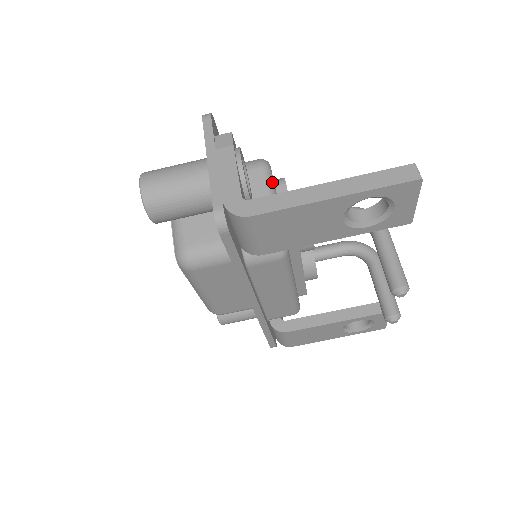
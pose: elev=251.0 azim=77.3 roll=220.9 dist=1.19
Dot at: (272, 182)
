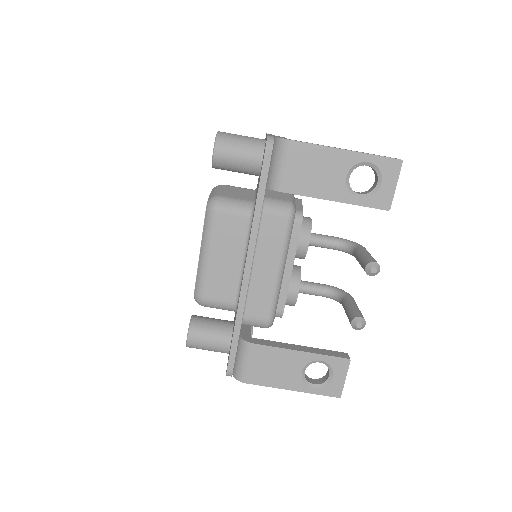
Dot at: occluded
